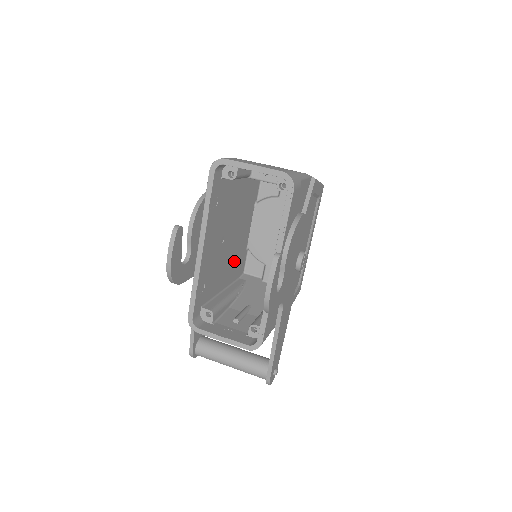
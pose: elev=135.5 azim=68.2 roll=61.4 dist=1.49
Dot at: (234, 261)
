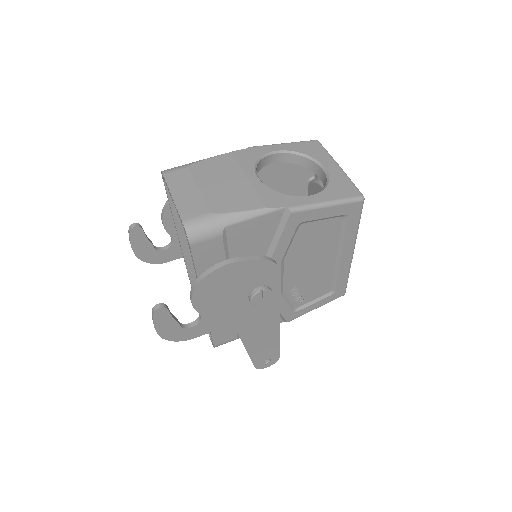
Dot at: occluded
